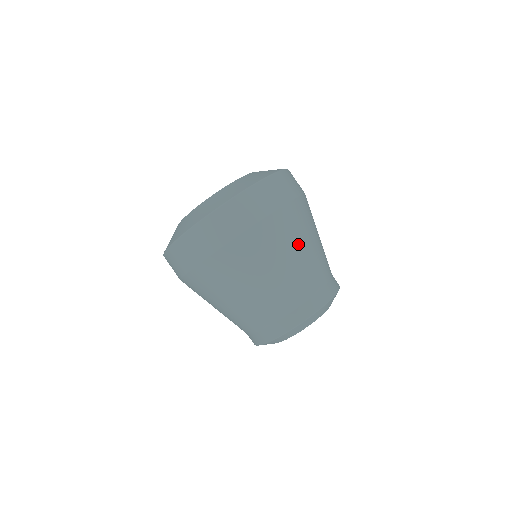
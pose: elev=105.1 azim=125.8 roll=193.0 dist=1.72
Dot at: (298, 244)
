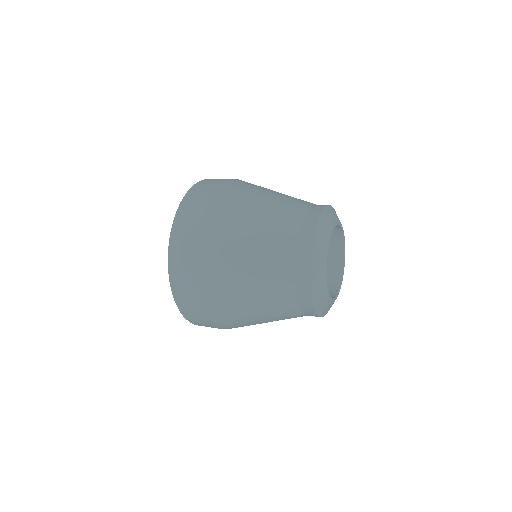
Dot at: occluded
